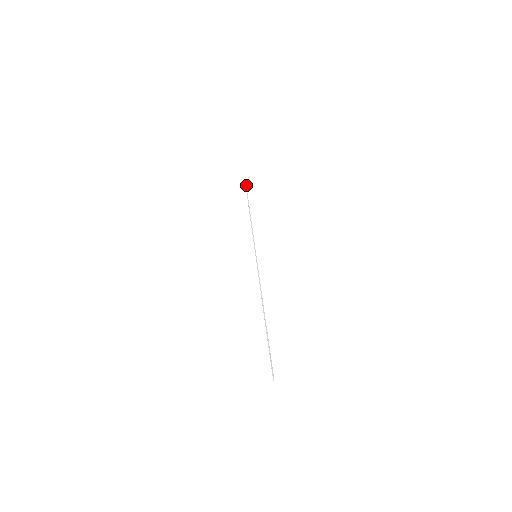
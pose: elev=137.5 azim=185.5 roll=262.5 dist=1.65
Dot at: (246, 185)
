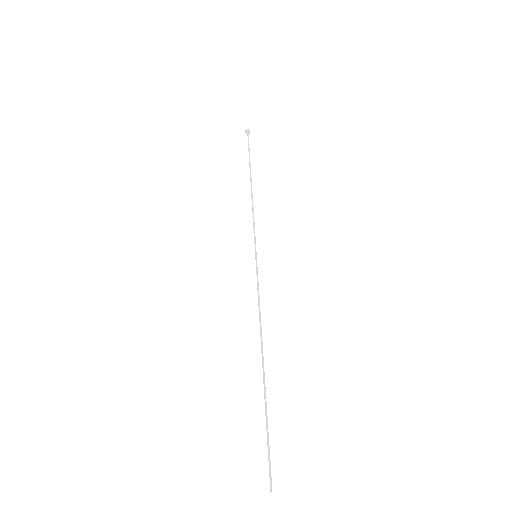
Dot at: (248, 131)
